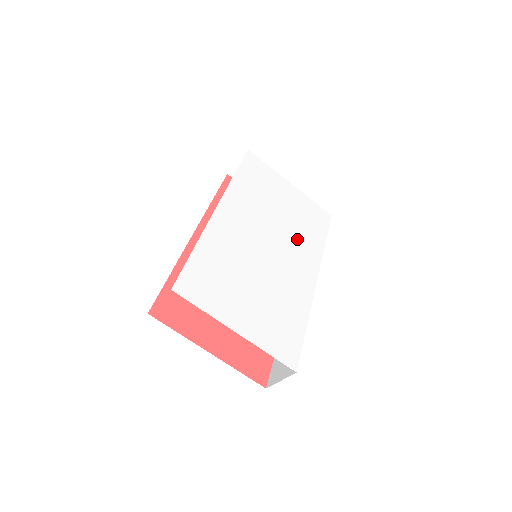
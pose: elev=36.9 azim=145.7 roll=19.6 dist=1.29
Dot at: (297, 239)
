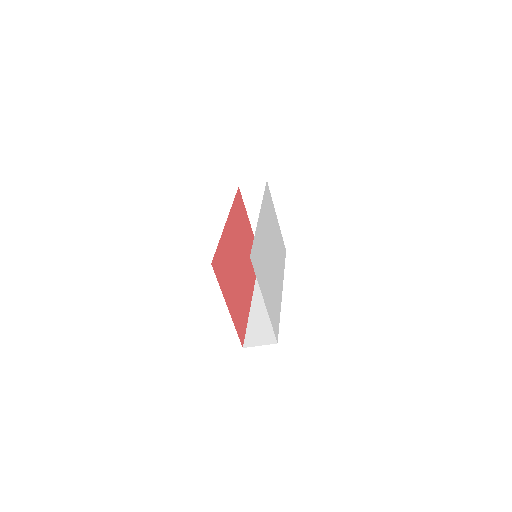
Dot at: (278, 257)
